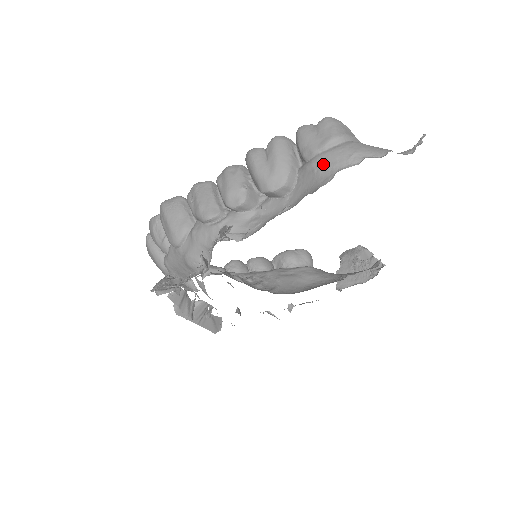
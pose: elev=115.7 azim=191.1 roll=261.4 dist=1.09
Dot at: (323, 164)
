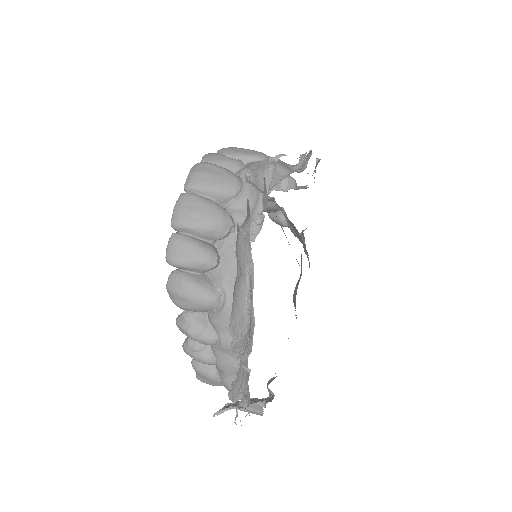
Dot at: (304, 186)
